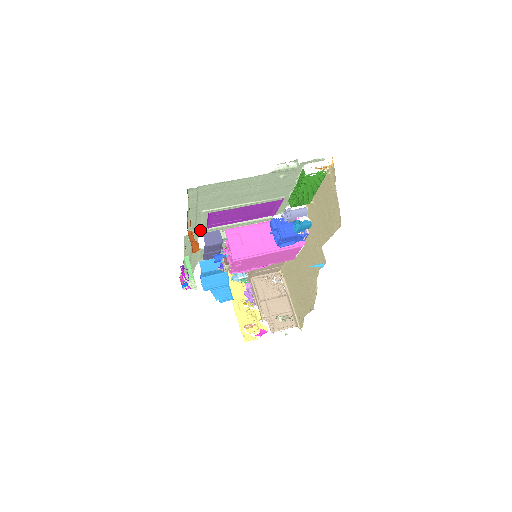
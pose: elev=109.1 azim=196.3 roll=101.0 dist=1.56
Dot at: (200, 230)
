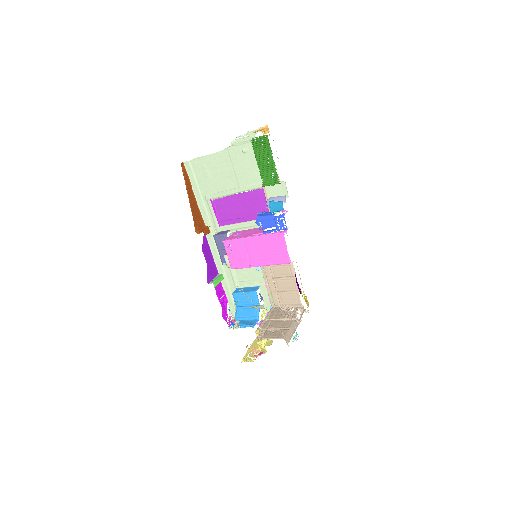
Dot at: (216, 228)
